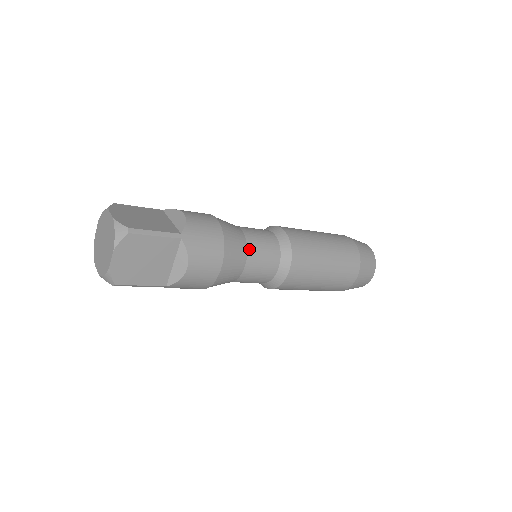
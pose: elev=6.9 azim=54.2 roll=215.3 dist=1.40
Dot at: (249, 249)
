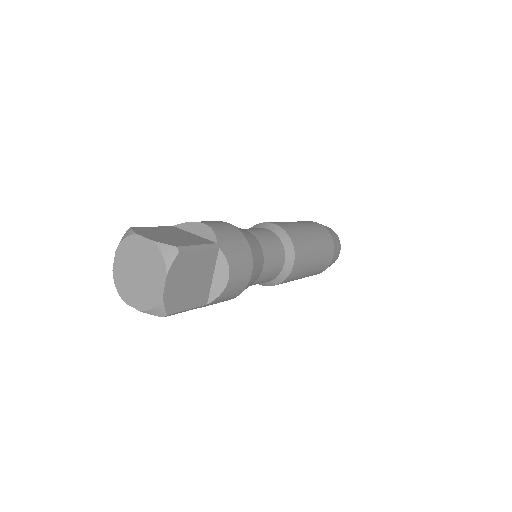
Dot at: (263, 248)
